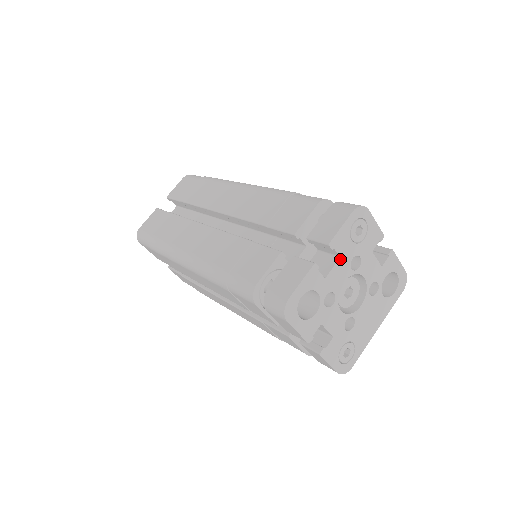
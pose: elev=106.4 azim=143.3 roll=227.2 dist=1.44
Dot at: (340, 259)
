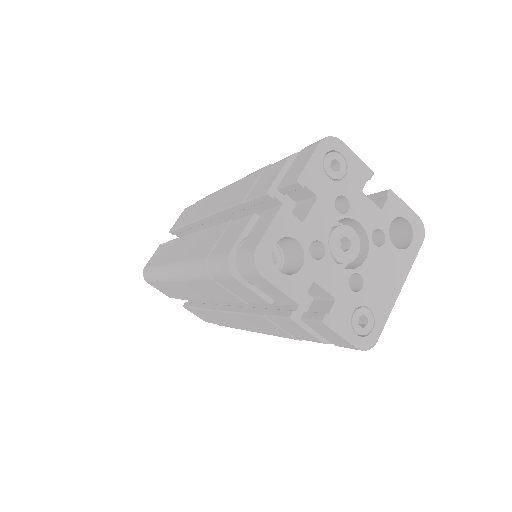
Dot at: (318, 199)
